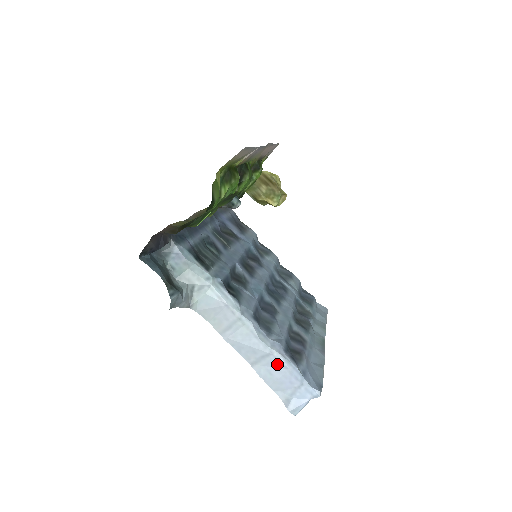
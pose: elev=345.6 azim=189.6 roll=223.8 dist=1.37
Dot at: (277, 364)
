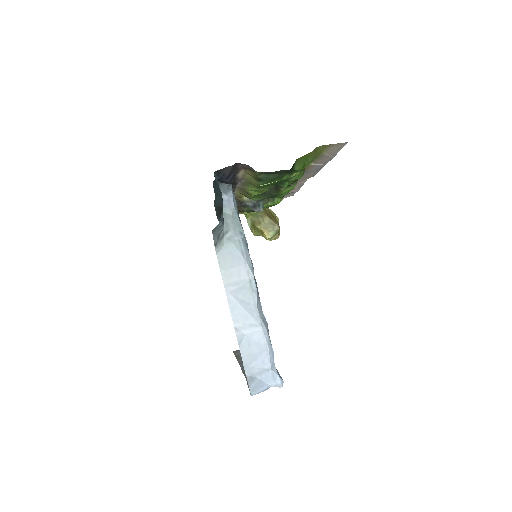
Dot at: (260, 338)
